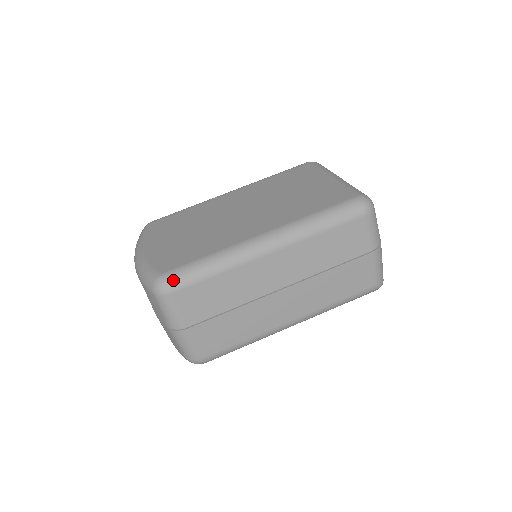
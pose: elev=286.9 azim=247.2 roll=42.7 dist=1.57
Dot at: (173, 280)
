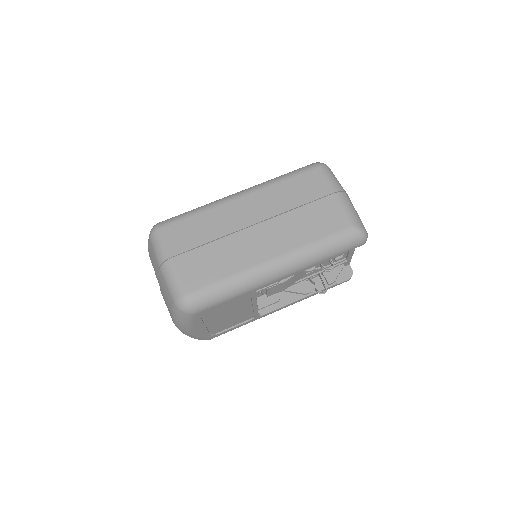
Dot at: (164, 221)
